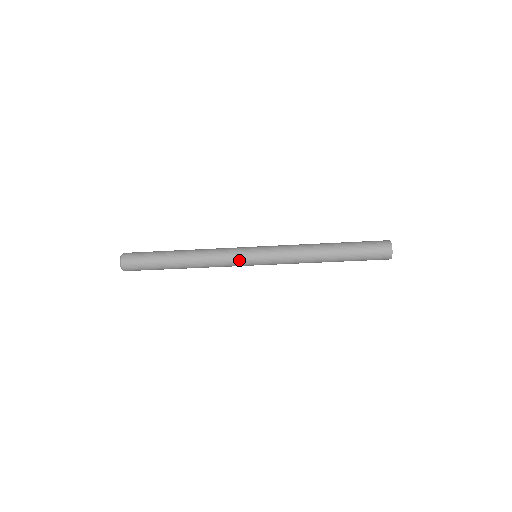
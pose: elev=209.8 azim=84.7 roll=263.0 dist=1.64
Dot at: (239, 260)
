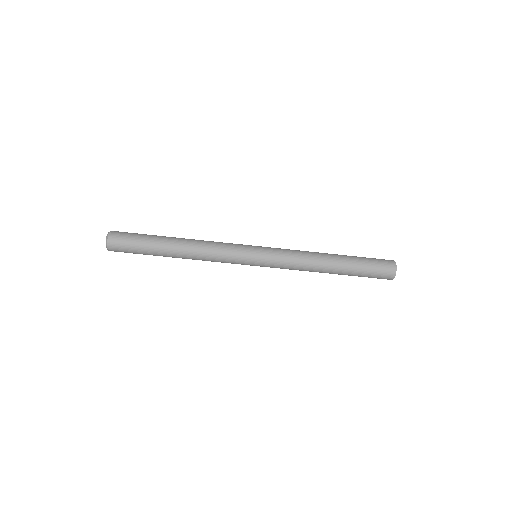
Dot at: (239, 252)
